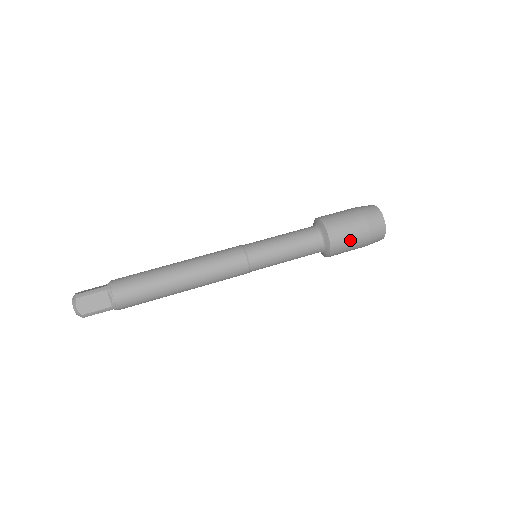
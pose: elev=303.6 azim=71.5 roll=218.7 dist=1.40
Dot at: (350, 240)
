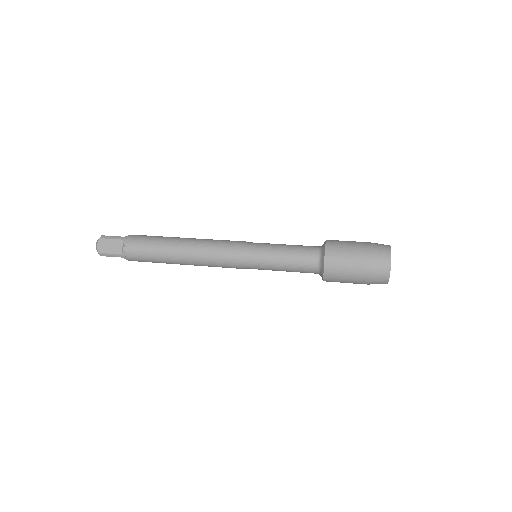
Dot at: (348, 242)
